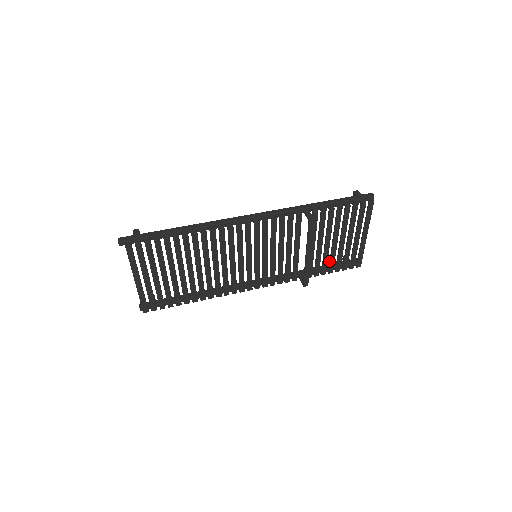
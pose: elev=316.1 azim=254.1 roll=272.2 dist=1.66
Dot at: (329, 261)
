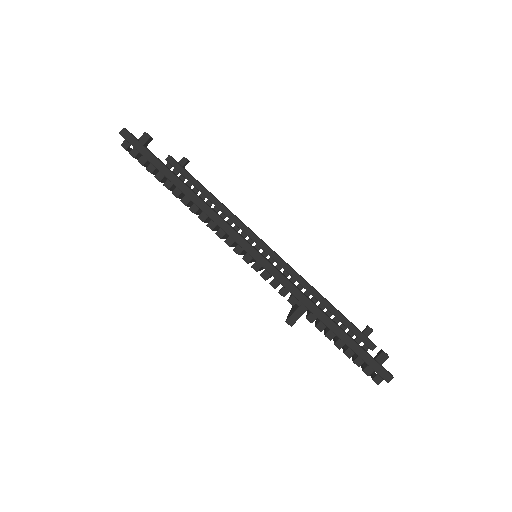
Dot at: occluded
